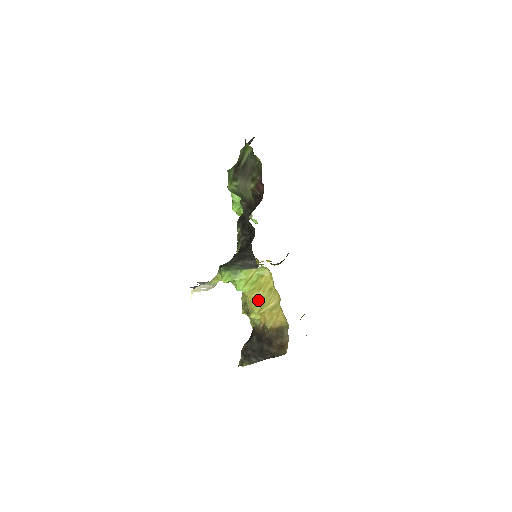
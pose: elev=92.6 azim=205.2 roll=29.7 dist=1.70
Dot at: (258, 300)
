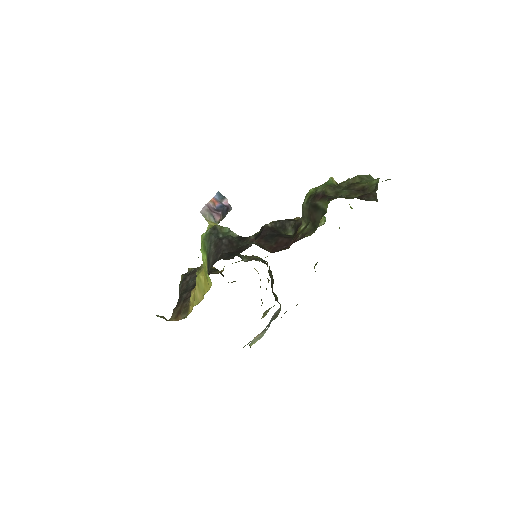
Dot at: (201, 279)
